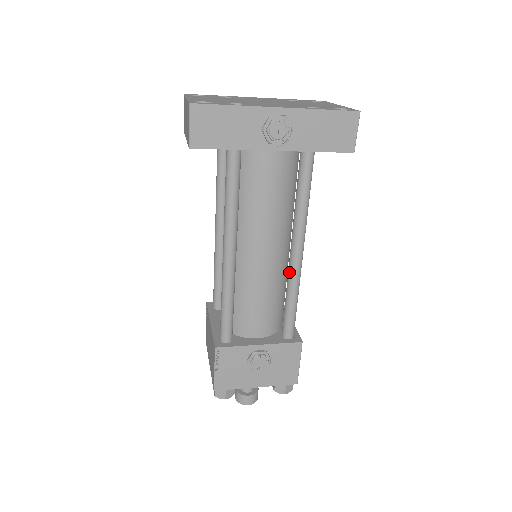
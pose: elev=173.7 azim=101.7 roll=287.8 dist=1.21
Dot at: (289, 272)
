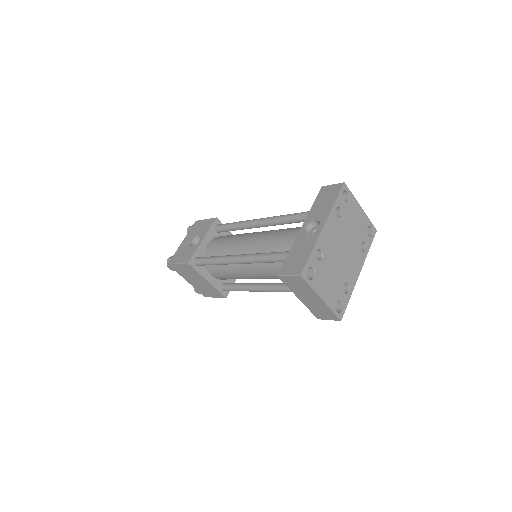
Dot at: occluded
